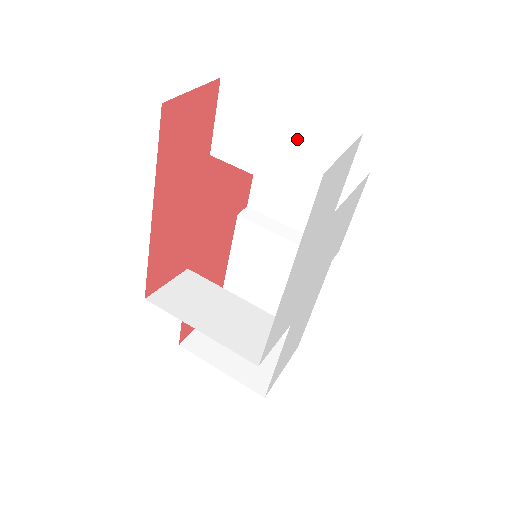
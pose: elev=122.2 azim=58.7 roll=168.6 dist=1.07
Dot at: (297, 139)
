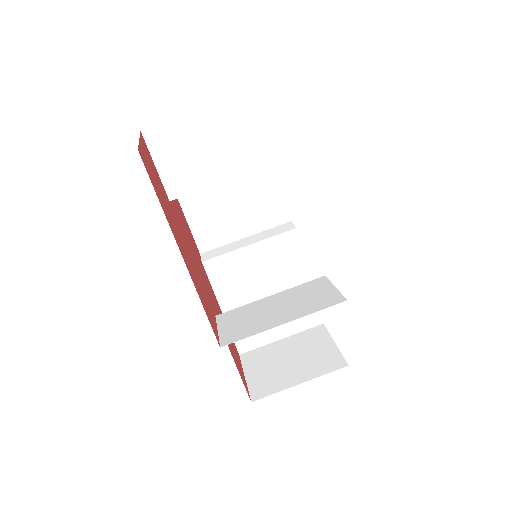
Dot at: (230, 128)
